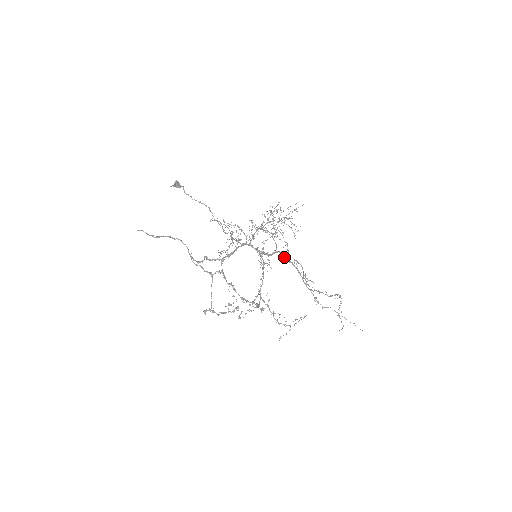
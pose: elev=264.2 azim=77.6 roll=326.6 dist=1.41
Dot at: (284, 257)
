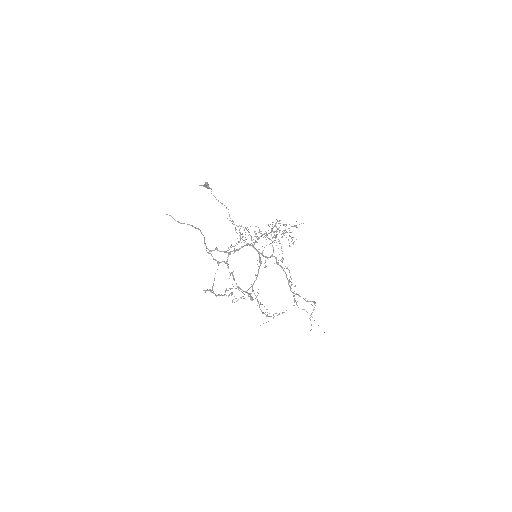
Dot at: (278, 262)
